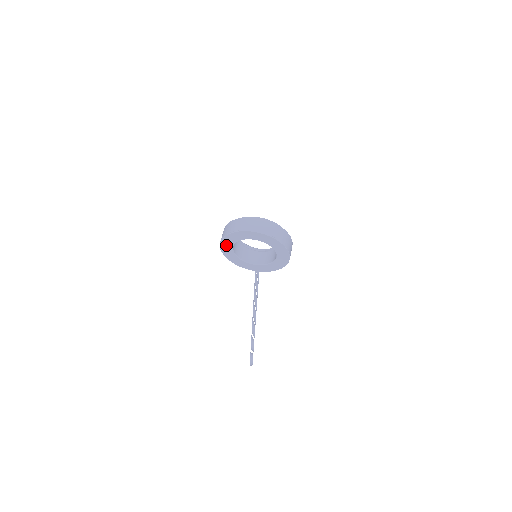
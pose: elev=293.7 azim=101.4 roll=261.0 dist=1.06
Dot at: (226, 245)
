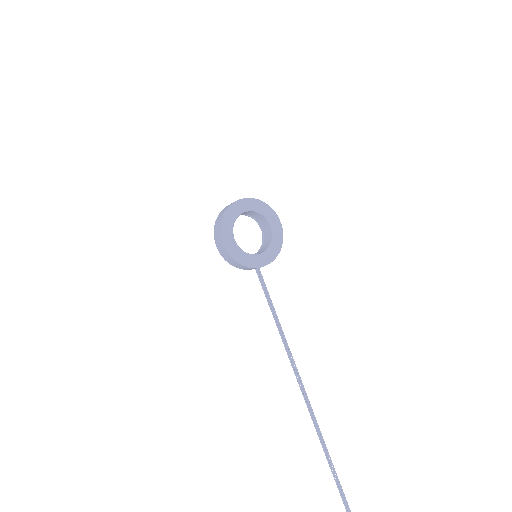
Dot at: (227, 238)
